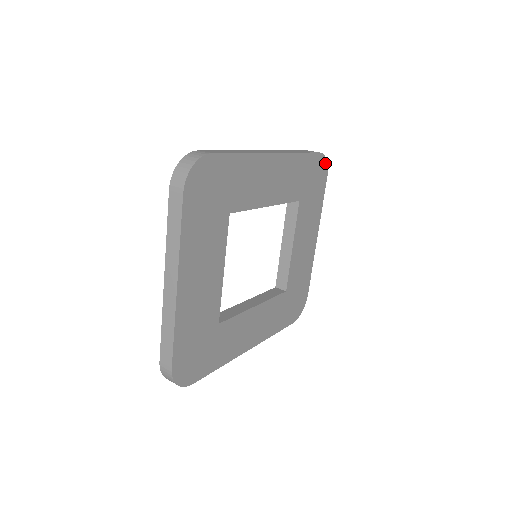
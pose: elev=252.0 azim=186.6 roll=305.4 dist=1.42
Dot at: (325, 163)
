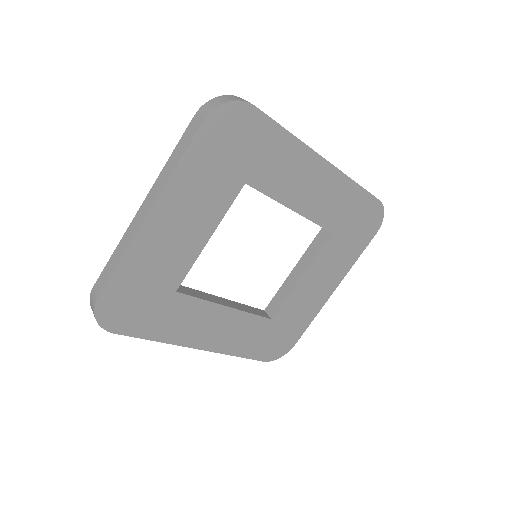
Dot at: (381, 216)
